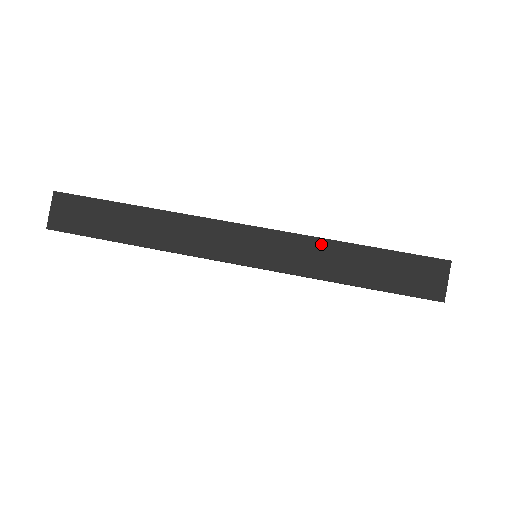
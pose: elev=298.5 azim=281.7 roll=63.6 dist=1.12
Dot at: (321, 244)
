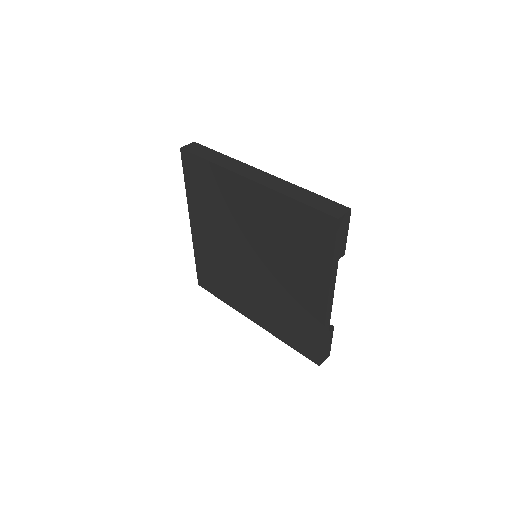
Dot at: (293, 186)
